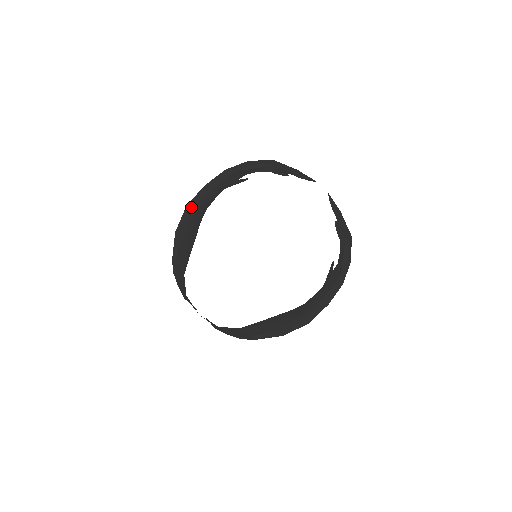
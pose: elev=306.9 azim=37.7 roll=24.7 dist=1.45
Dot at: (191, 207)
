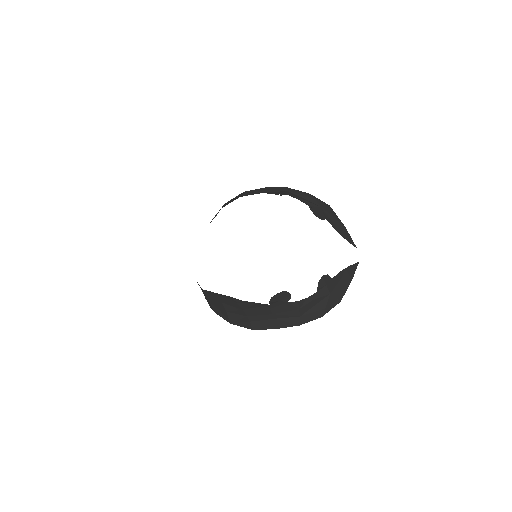
Dot at: (243, 194)
